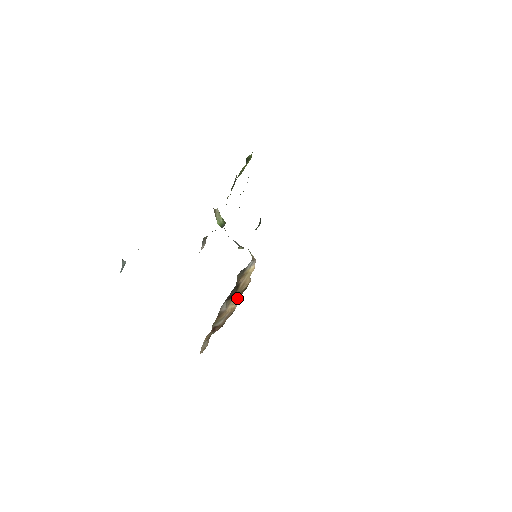
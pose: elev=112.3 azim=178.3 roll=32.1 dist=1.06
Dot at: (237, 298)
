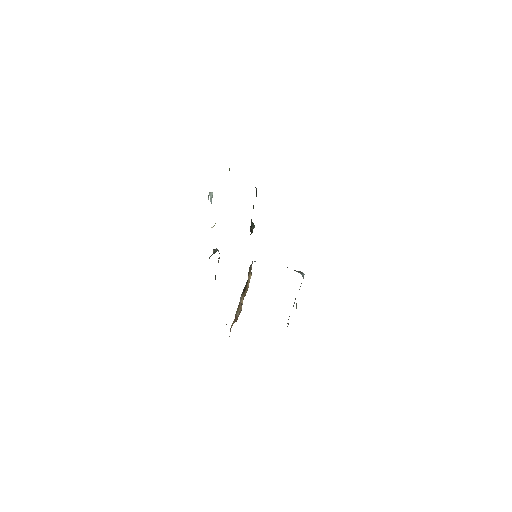
Dot at: occluded
